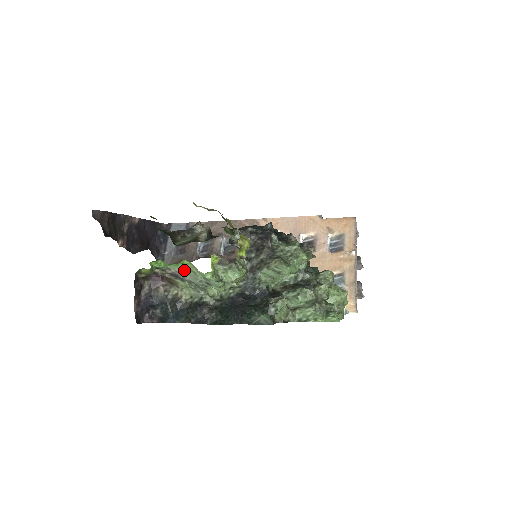
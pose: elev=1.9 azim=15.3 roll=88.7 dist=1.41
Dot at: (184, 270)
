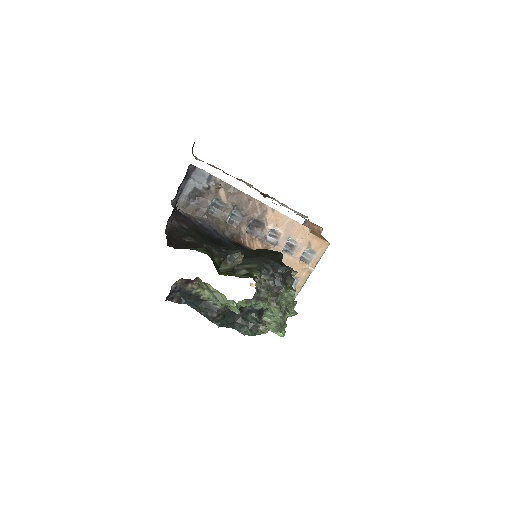
Dot at: (216, 291)
